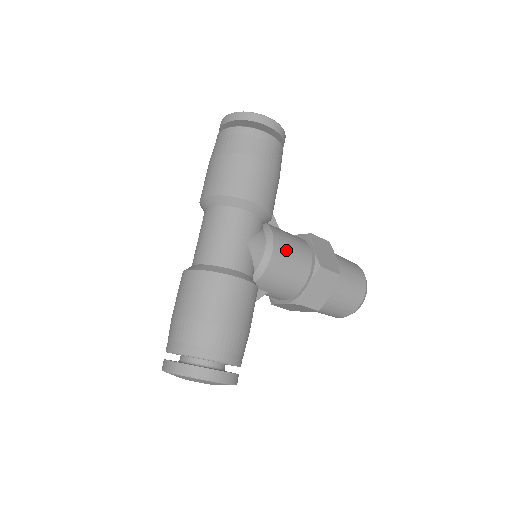
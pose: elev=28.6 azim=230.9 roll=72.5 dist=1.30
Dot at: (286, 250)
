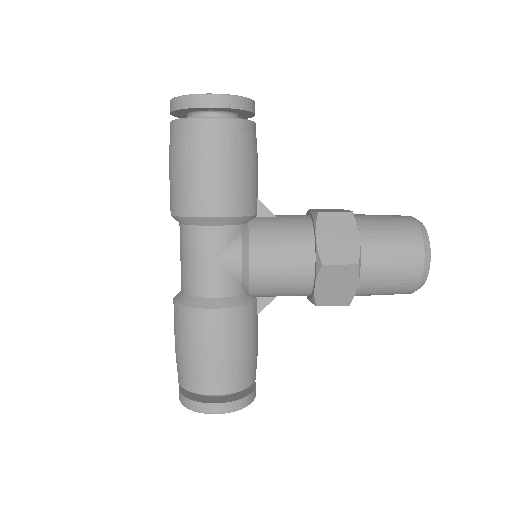
Dot at: (270, 255)
